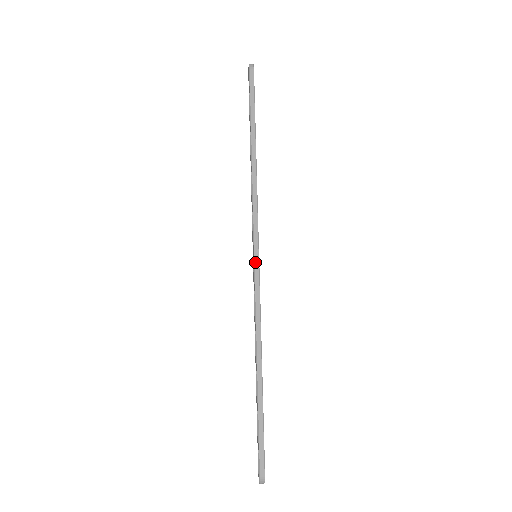
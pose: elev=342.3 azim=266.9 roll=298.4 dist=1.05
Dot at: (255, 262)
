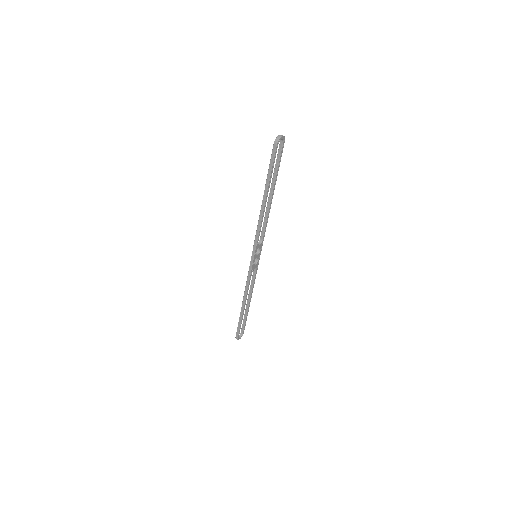
Dot at: (251, 262)
